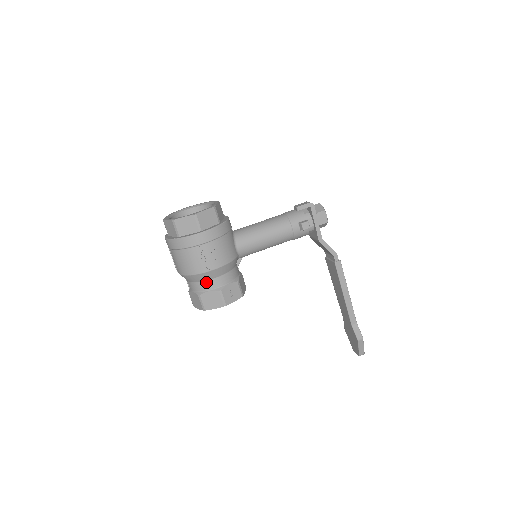
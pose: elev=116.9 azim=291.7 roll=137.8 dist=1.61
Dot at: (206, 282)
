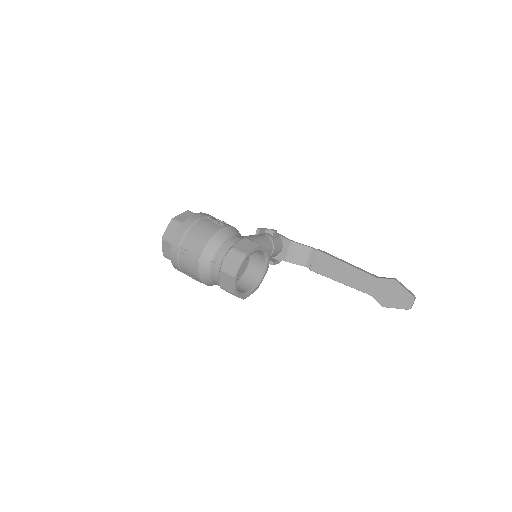
Dot at: (230, 239)
